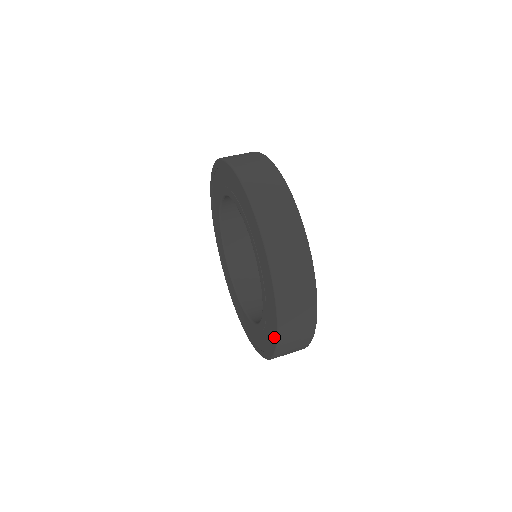
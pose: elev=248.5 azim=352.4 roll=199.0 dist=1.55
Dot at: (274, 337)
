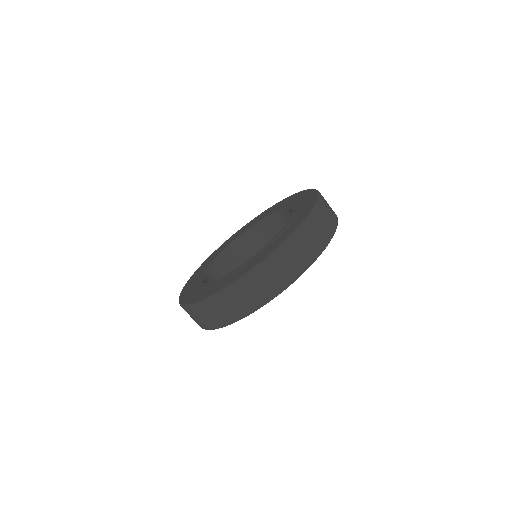
Dot at: (208, 295)
